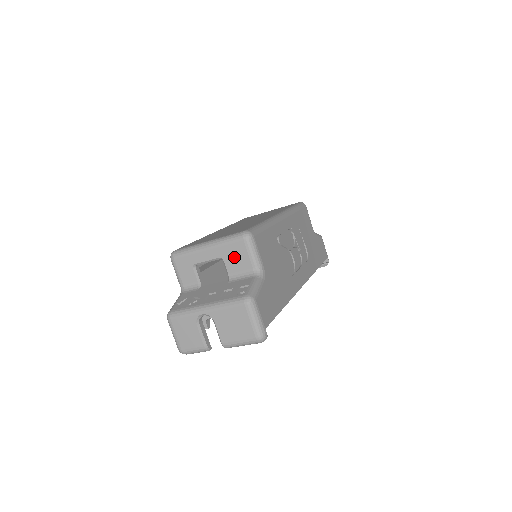
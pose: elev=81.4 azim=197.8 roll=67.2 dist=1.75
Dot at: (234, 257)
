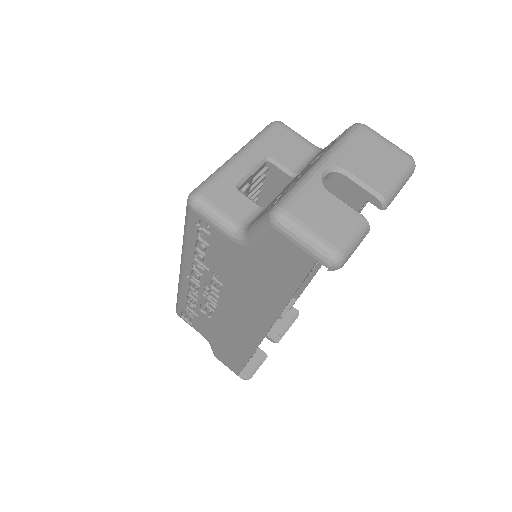
Dot at: (282, 147)
